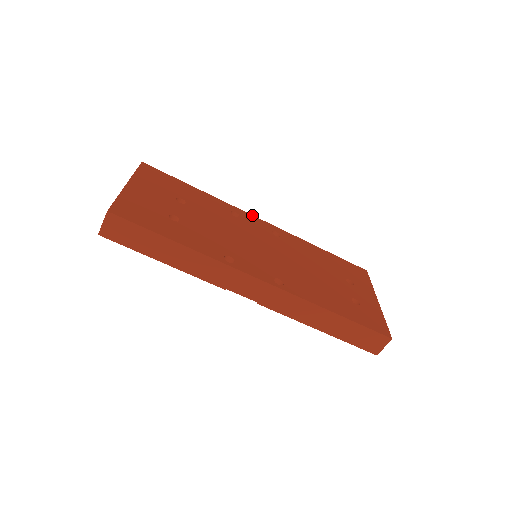
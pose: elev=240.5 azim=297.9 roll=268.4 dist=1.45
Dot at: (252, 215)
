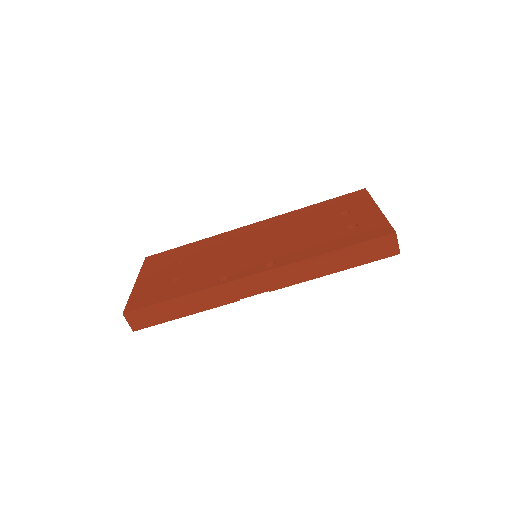
Dot at: (242, 227)
